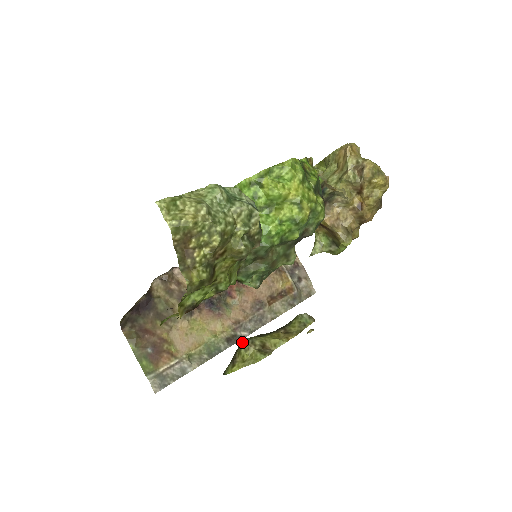
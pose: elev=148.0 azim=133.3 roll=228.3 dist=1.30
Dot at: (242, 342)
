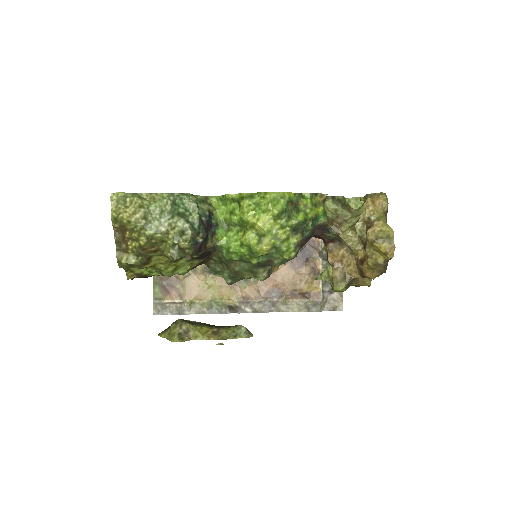
Dot at: (177, 320)
